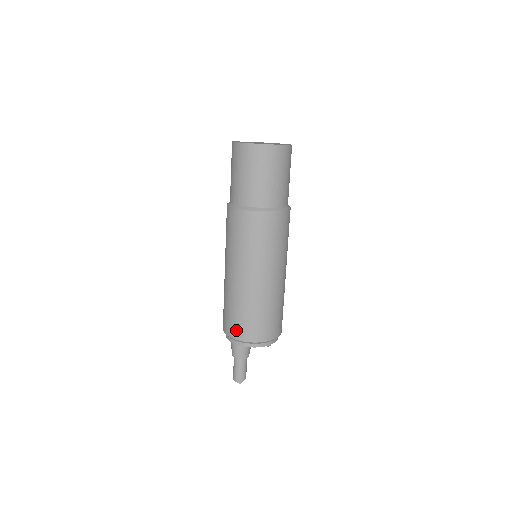
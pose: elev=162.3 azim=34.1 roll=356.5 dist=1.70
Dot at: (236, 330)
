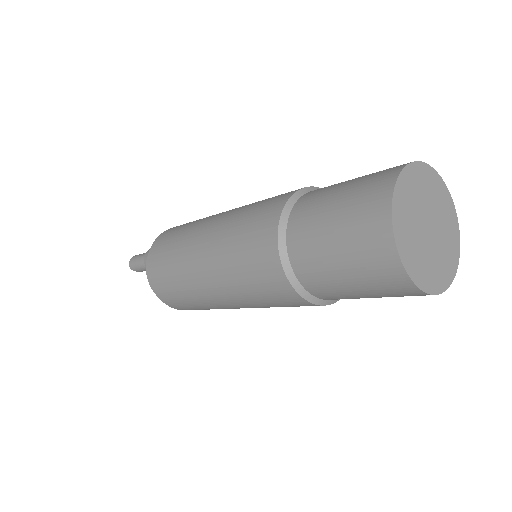
Dot at: (155, 254)
